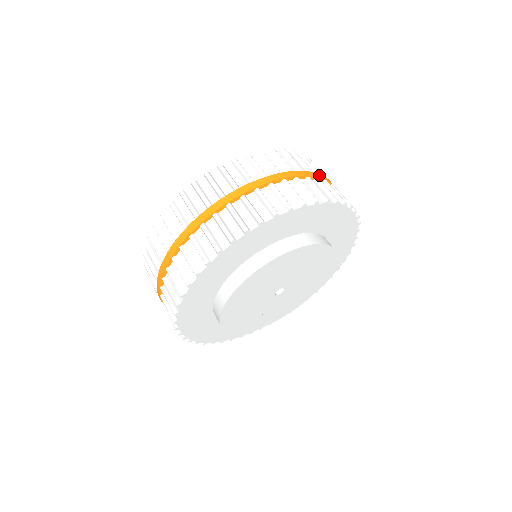
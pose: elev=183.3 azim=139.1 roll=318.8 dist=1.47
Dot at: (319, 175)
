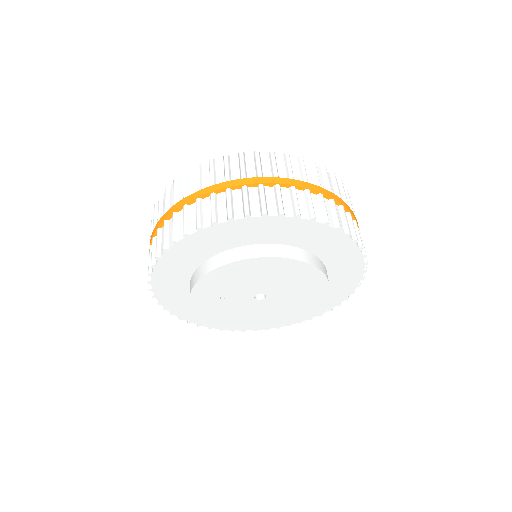
Dot at: occluded
